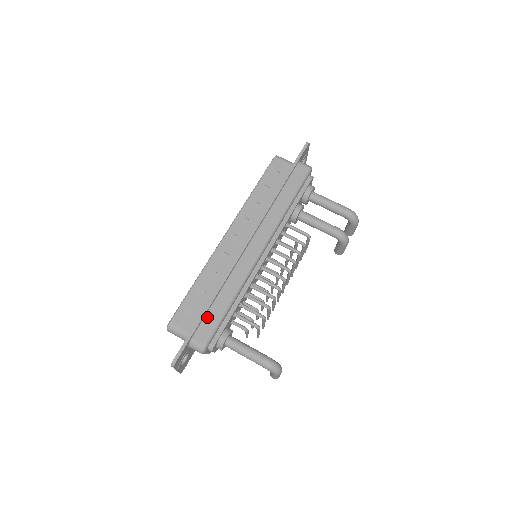
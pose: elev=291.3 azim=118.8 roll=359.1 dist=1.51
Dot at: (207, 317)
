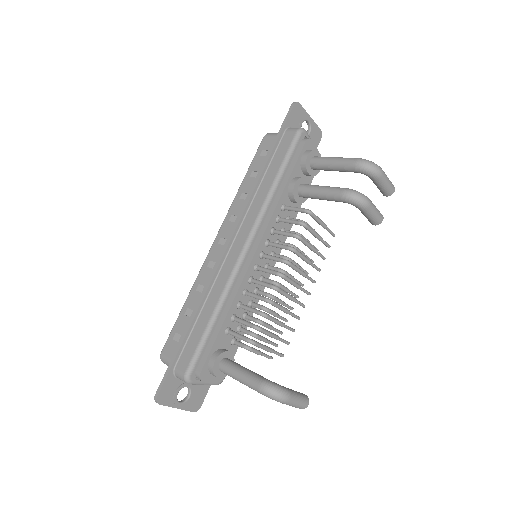
Dot at: (190, 339)
